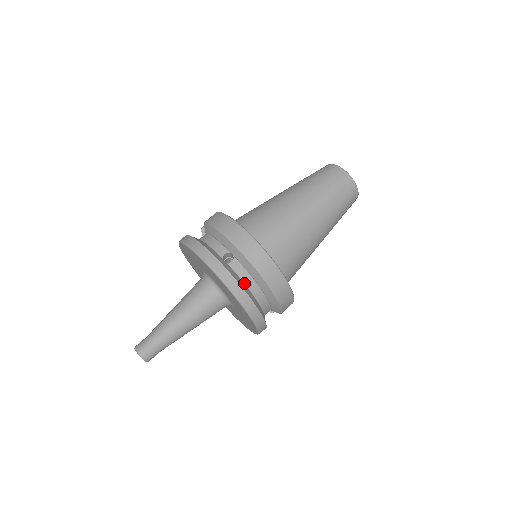
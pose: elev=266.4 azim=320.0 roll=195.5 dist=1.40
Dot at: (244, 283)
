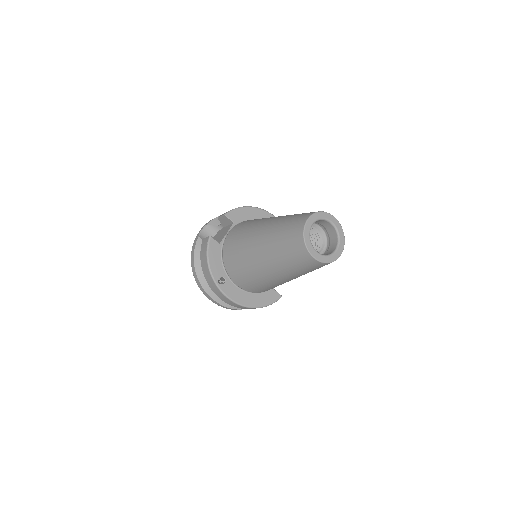
Dot at: occluded
